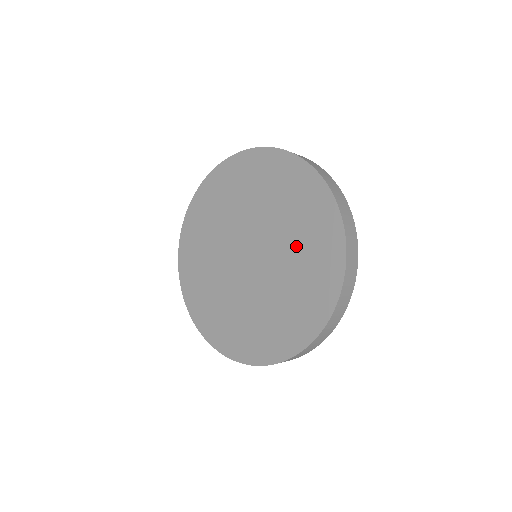
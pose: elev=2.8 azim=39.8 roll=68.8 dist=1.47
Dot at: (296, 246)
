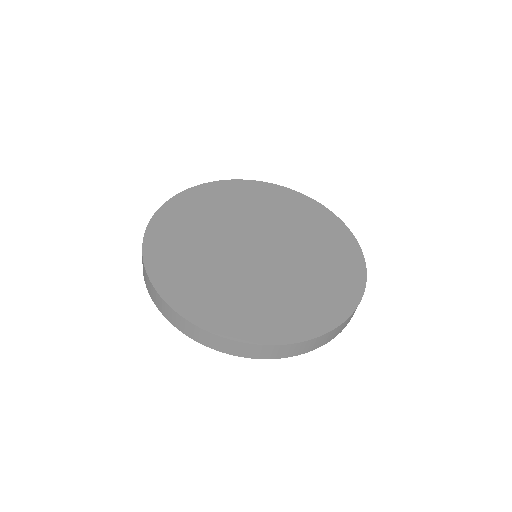
Dot at: (281, 216)
